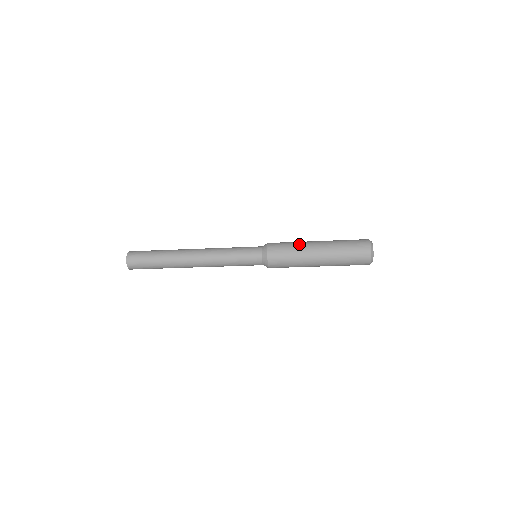
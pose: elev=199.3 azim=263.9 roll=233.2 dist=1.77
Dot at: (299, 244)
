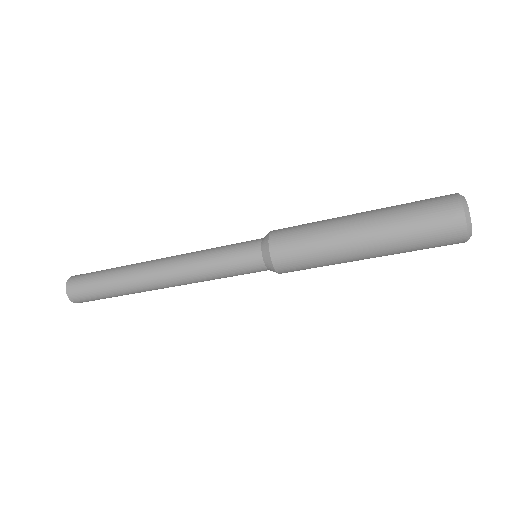
Dot at: (324, 220)
